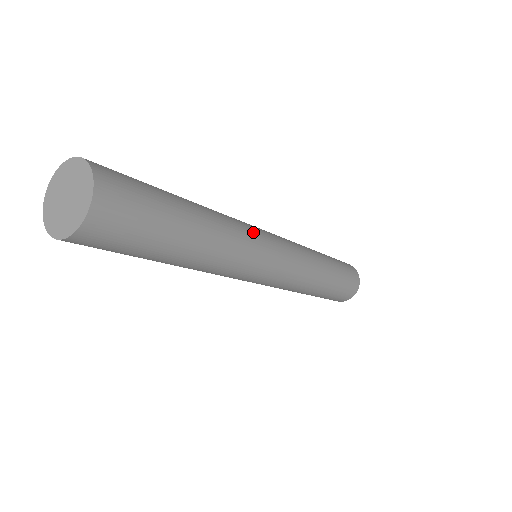
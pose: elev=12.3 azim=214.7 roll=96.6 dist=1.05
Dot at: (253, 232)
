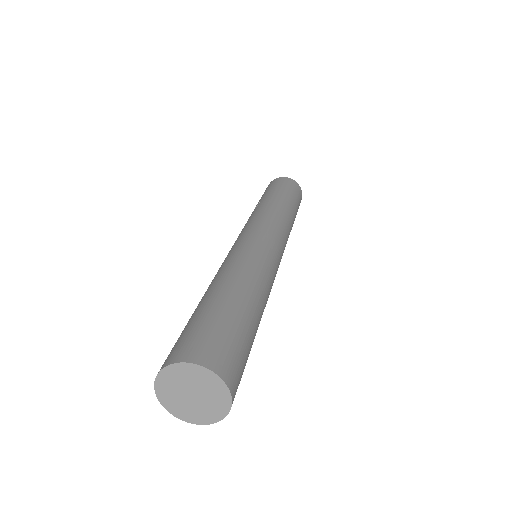
Dot at: occluded
